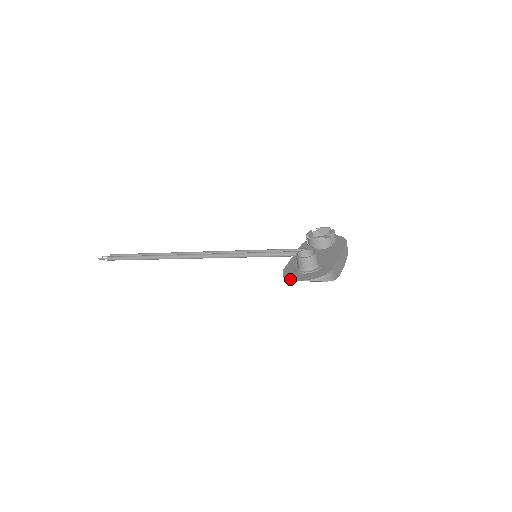
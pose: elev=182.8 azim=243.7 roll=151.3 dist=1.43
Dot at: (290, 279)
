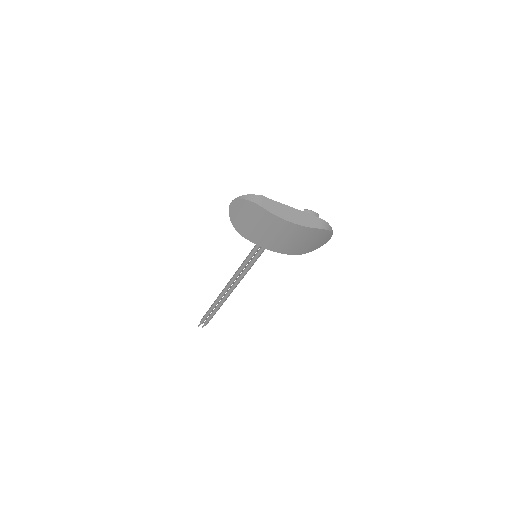
Dot at: (229, 210)
